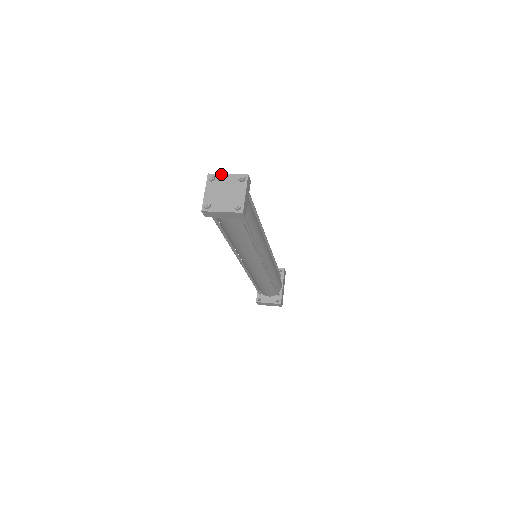
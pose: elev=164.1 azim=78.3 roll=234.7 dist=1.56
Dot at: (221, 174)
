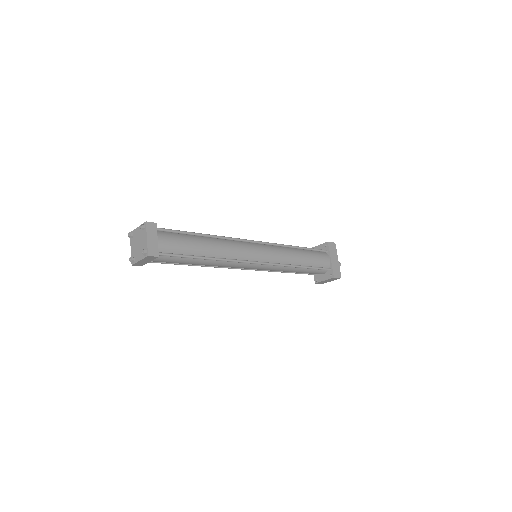
Dot at: (135, 229)
